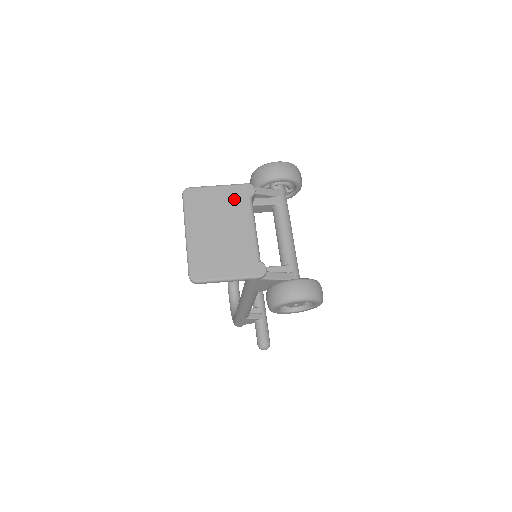
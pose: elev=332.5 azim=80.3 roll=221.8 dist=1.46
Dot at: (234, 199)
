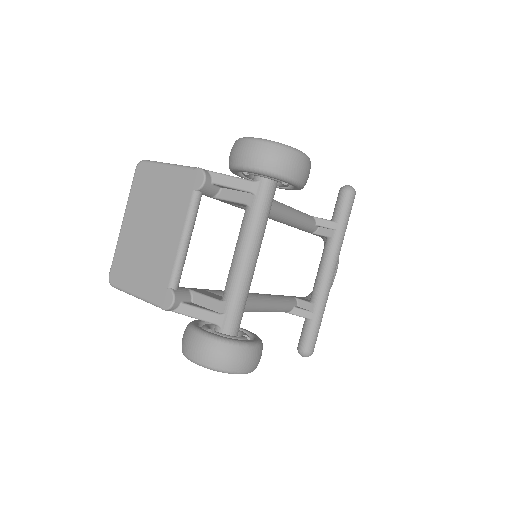
Dot at: (177, 189)
